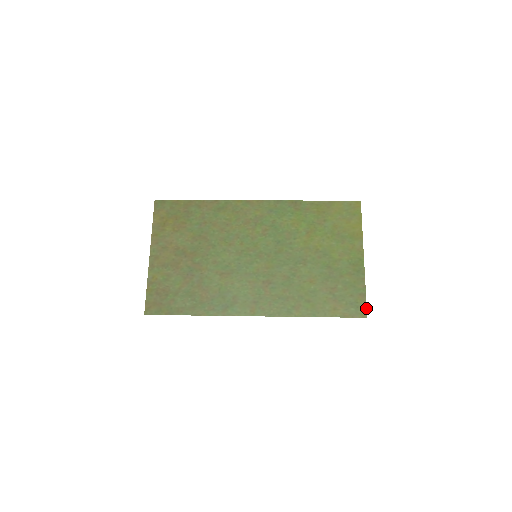
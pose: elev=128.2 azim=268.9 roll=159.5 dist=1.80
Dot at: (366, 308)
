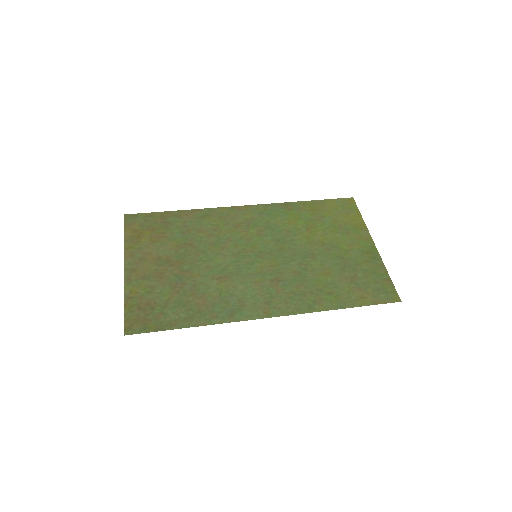
Dot at: (396, 292)
